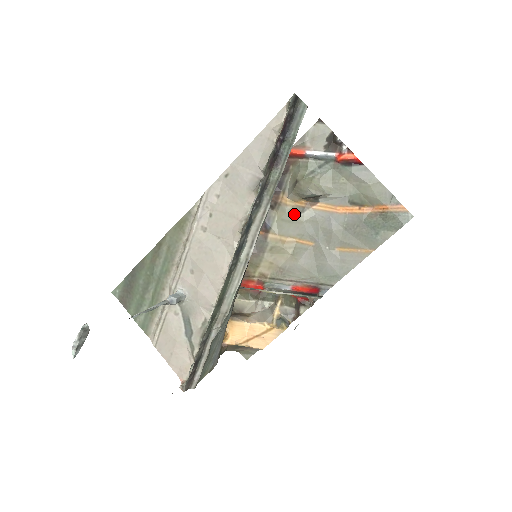
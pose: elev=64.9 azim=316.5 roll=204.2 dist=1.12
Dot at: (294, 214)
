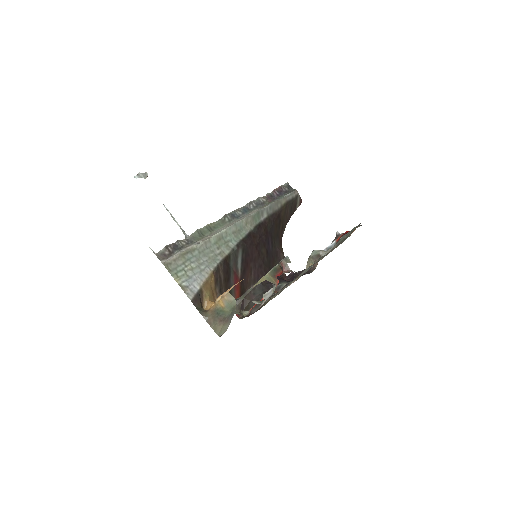
Dot at: occluded
